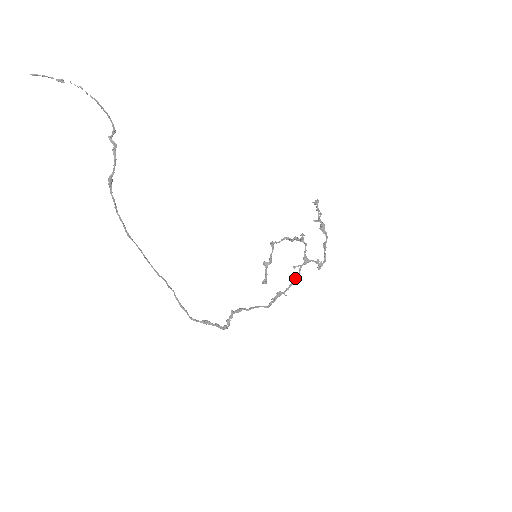
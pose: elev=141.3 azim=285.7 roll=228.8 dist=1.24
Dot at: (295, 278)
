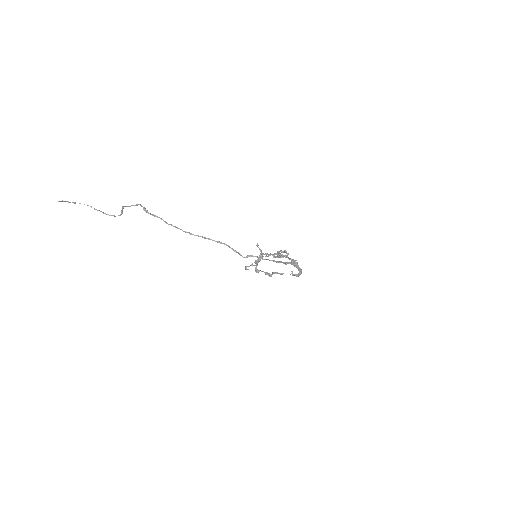
Dot at: occluded
